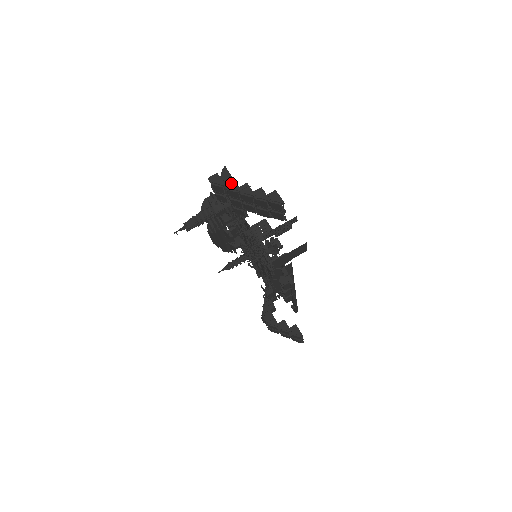
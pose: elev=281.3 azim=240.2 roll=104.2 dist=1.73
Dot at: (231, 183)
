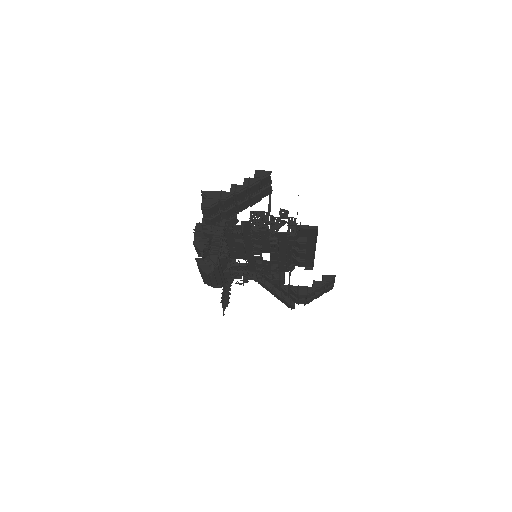
Dot at: (221, 195)
